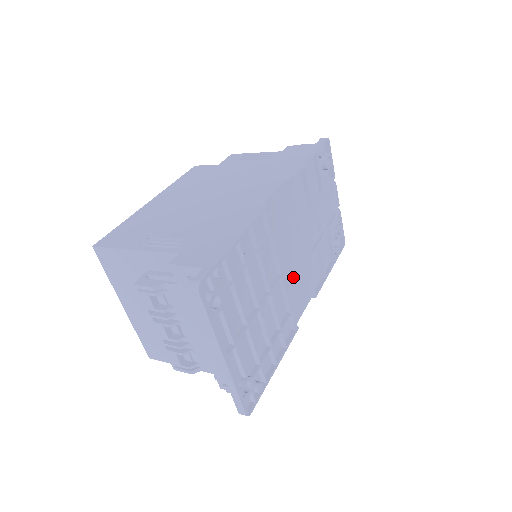
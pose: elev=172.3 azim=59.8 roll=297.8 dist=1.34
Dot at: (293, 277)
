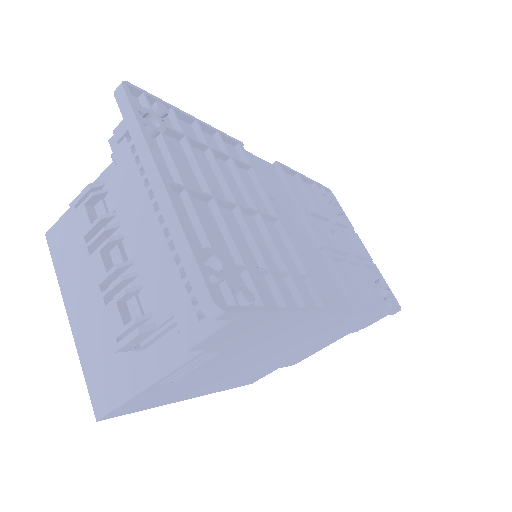
Dot at: (306, 253)
